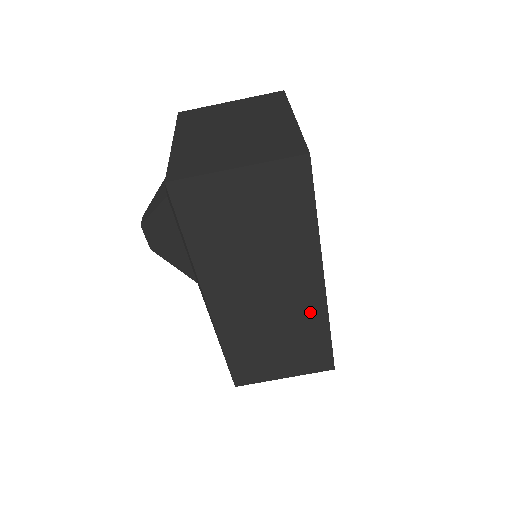
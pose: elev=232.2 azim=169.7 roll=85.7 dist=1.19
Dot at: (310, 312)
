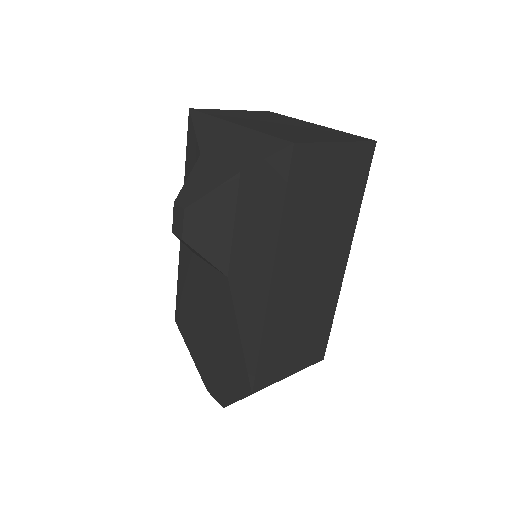
Dot at: (330, 295)
